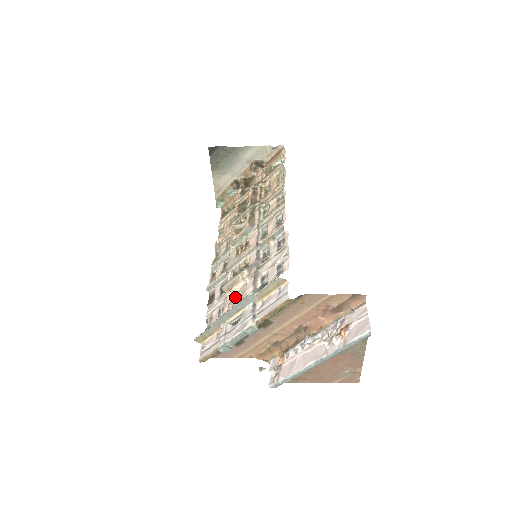
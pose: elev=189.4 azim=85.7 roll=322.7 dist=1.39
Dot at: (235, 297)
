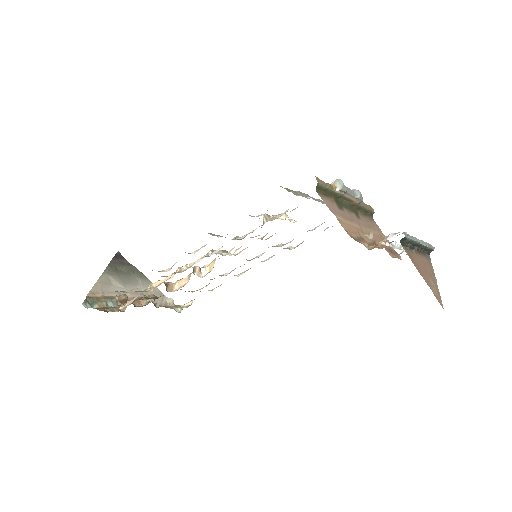
Dot at: occluded
